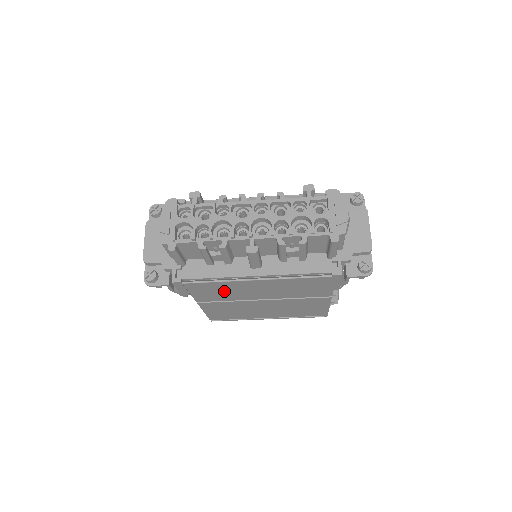
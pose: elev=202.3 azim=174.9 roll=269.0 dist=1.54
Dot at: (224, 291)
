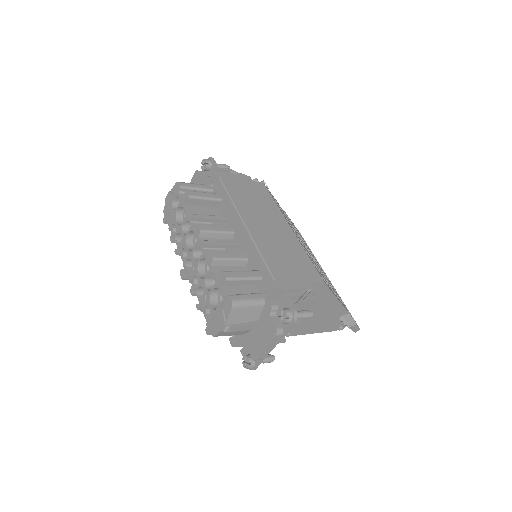
Dot at: occluded
